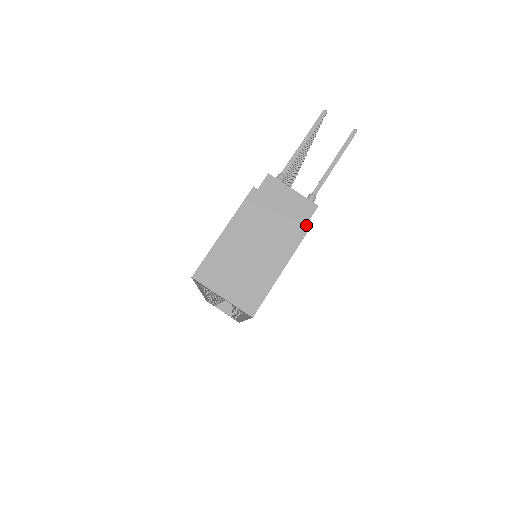
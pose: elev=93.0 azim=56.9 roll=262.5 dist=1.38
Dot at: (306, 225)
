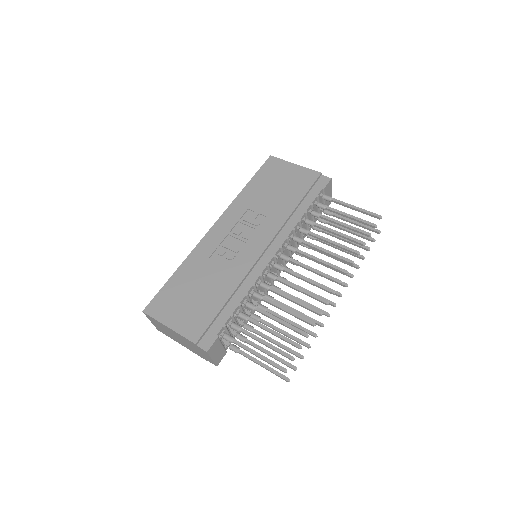
Dot at: (205, 359)
